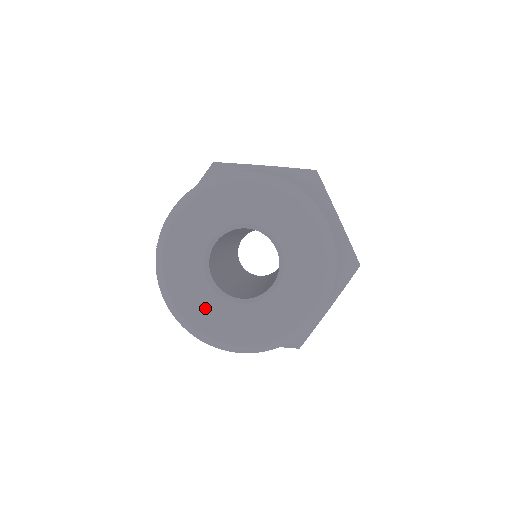
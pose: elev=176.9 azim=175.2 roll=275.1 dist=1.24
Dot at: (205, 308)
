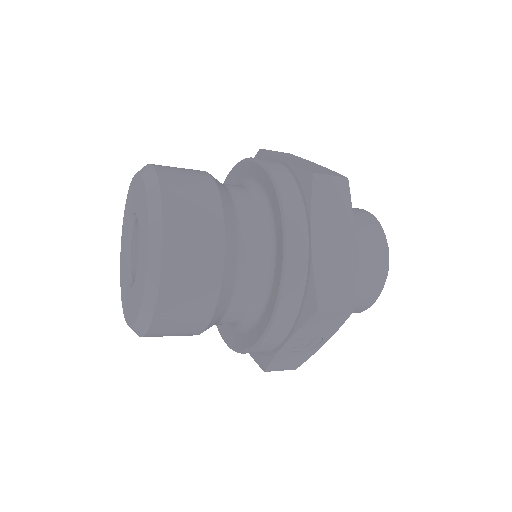
Dot at: (123, 277)
